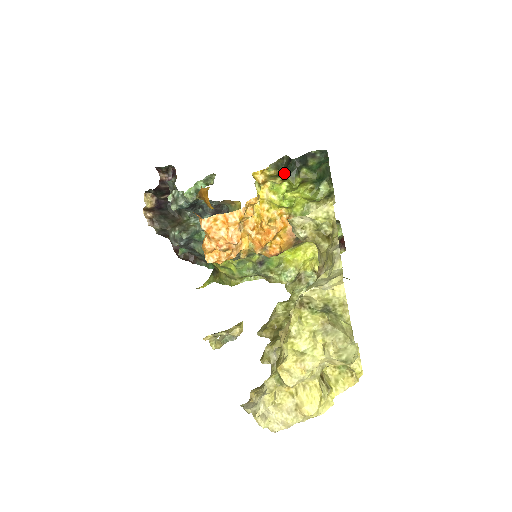
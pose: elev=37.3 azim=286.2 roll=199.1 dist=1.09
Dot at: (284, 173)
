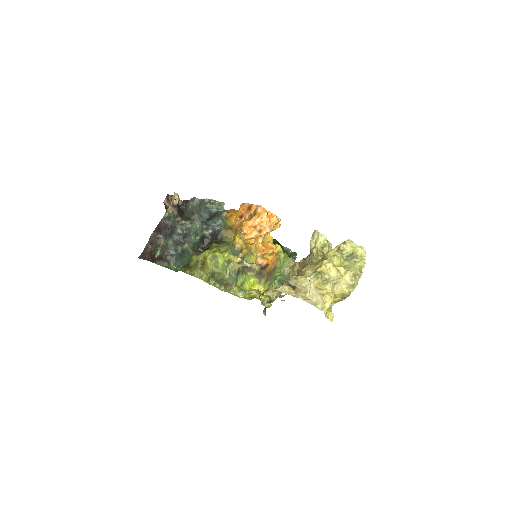
Dot at: occluded
